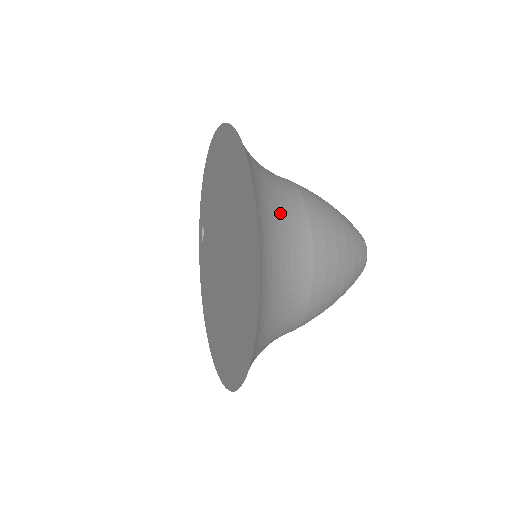
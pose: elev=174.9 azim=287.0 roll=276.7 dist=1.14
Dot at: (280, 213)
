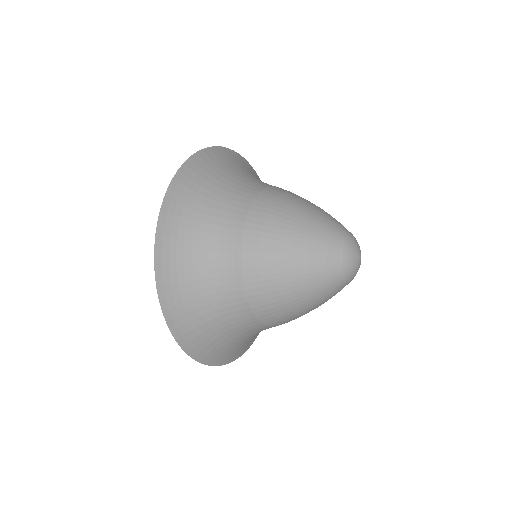
Dot at: (206, 235)
